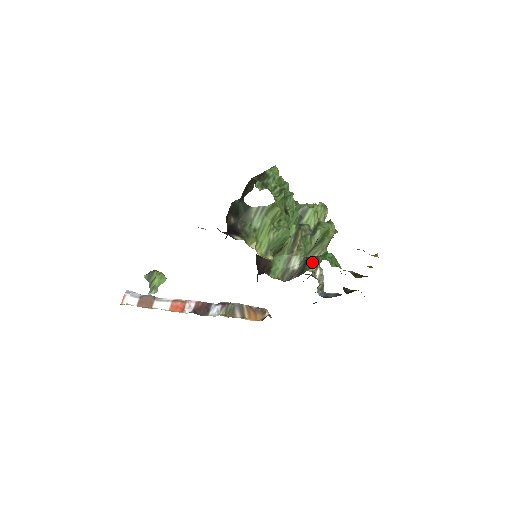
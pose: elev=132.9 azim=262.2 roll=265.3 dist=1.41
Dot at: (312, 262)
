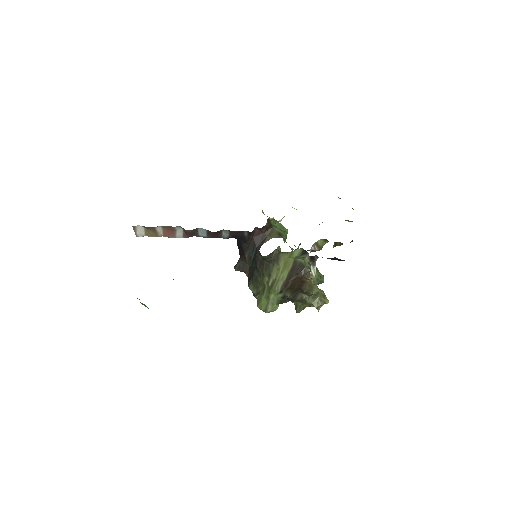
Dot at: occluded
